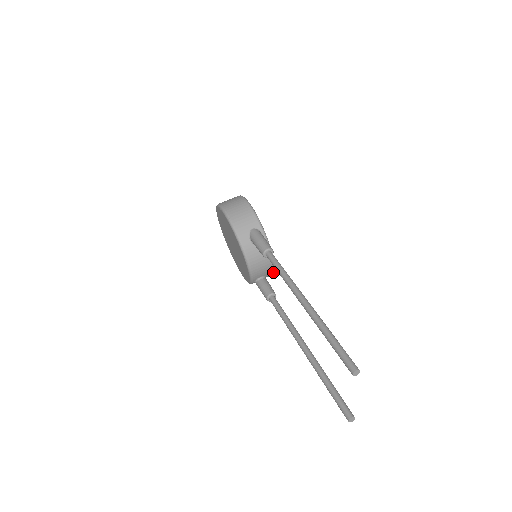
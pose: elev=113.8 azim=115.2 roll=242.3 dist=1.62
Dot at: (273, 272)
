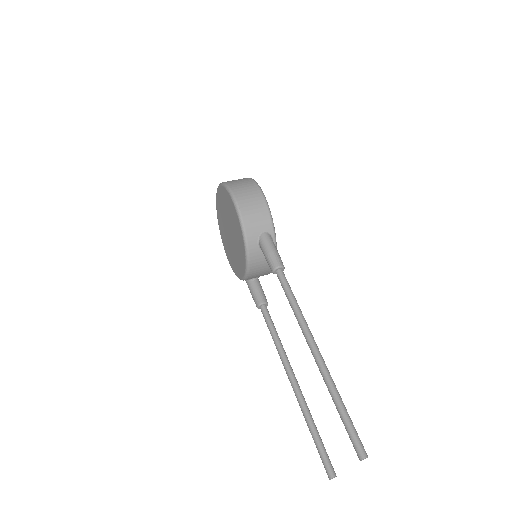
Dot at: occluded
